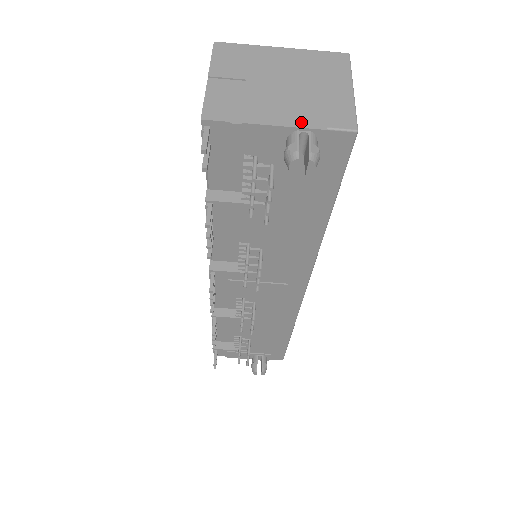
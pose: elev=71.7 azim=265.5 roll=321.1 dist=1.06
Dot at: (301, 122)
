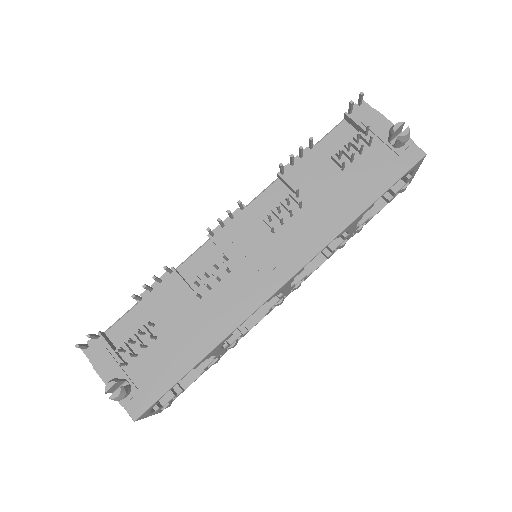
Dot at: occluded
